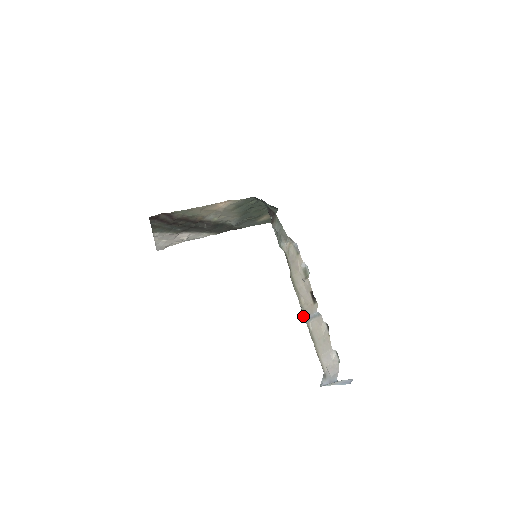
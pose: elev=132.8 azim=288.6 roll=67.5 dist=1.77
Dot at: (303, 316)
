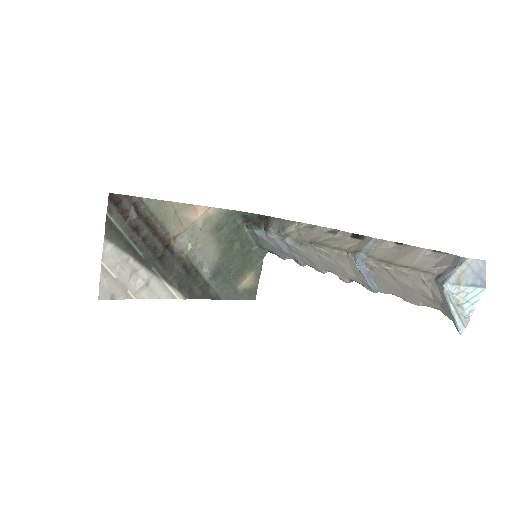
Dot at: (356, 253)
